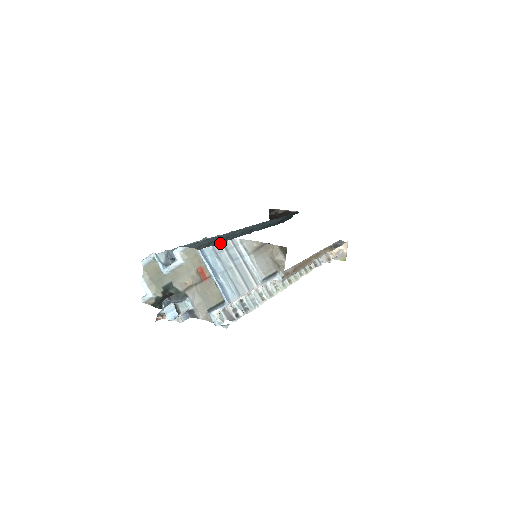
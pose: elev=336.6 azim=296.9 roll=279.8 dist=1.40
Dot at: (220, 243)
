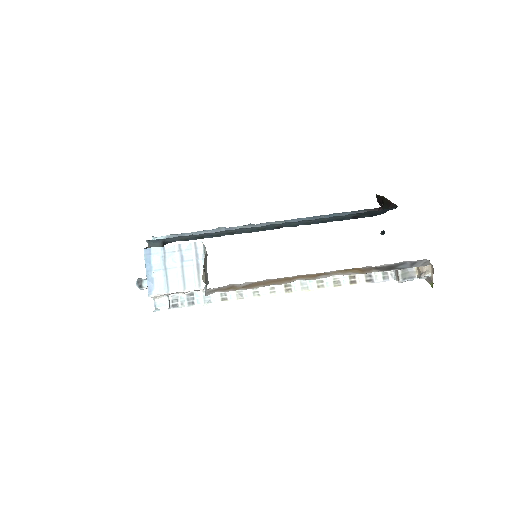
Dot at: occluded
